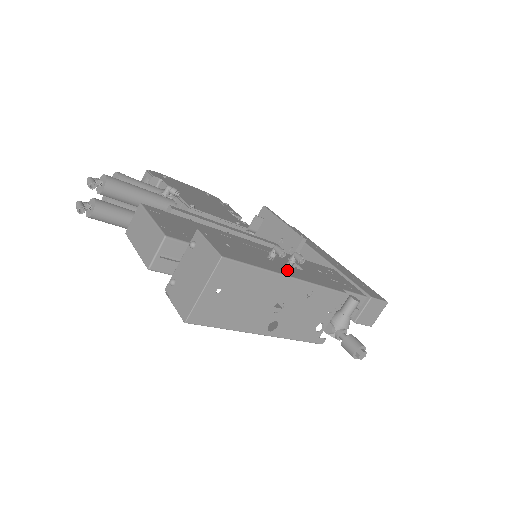
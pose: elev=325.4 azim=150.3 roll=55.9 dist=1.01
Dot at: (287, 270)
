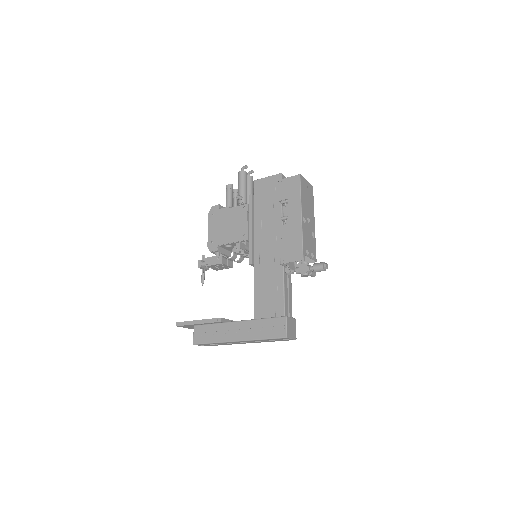
Dot at: occluded
